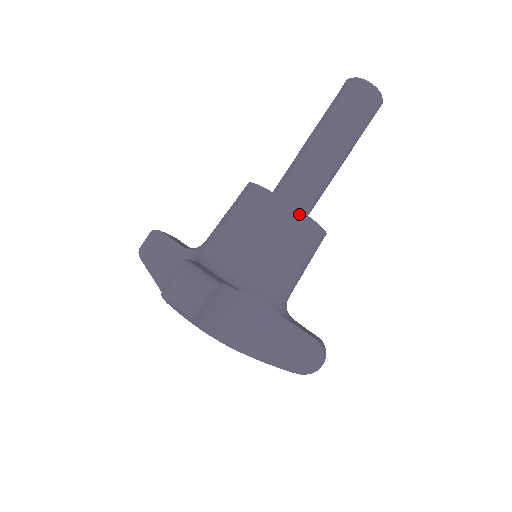
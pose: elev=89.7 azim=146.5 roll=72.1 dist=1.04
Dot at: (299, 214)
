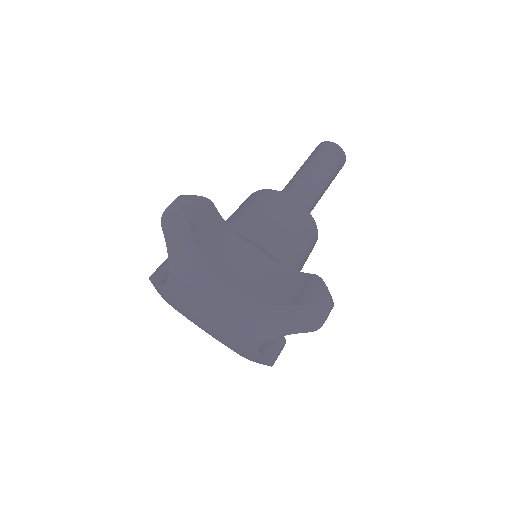
Dot at: (286, 196)
